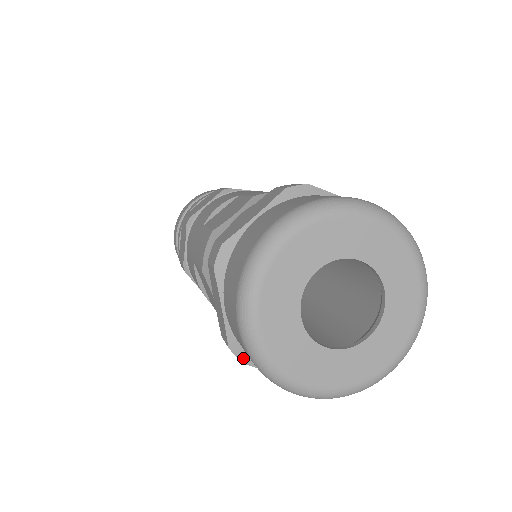
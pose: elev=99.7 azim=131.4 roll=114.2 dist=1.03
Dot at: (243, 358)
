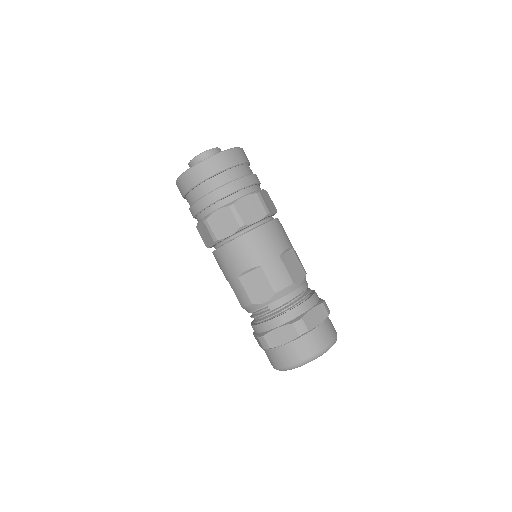
Dot at: occluded
